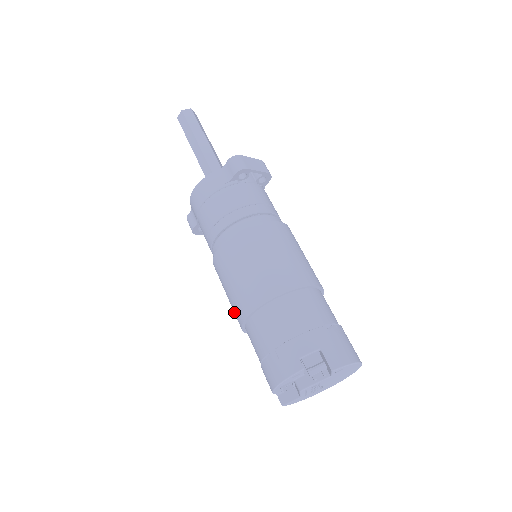
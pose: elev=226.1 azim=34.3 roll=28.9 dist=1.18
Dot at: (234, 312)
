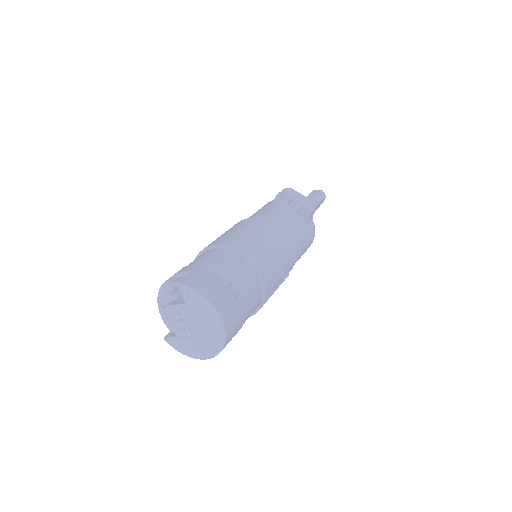
Dot at: occluded
